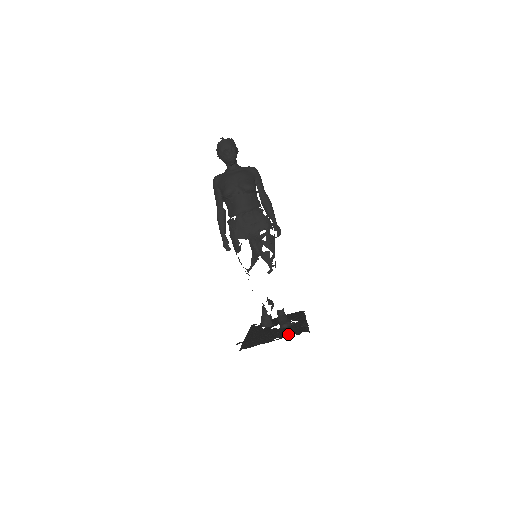
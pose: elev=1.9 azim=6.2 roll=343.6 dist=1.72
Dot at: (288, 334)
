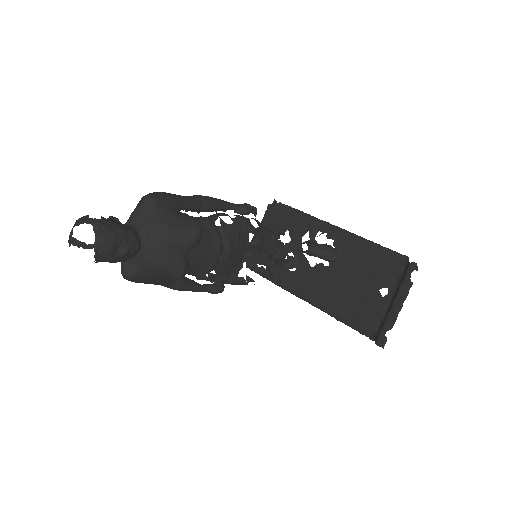
Dot at: (385, 276)
